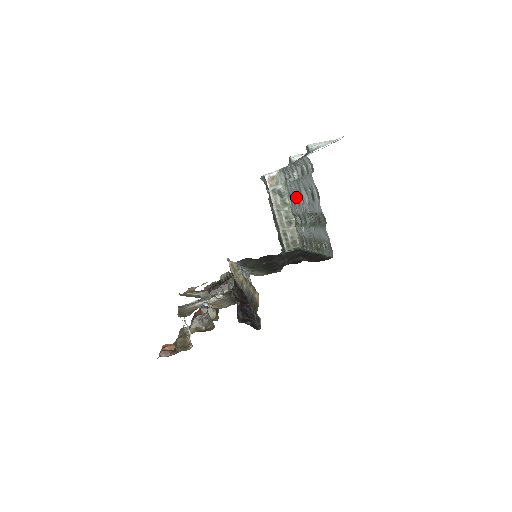
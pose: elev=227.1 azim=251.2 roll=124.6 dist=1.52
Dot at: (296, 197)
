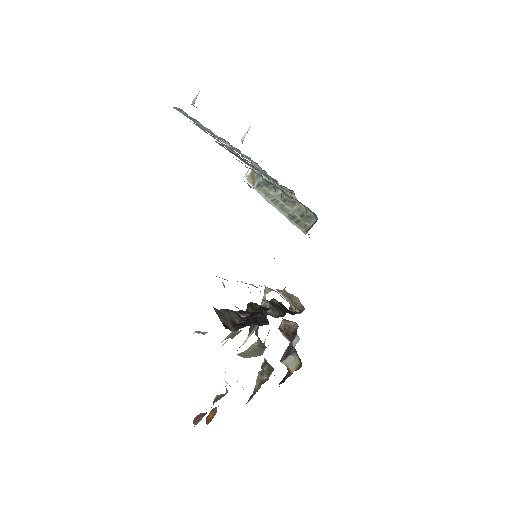
Dot at: occluded
